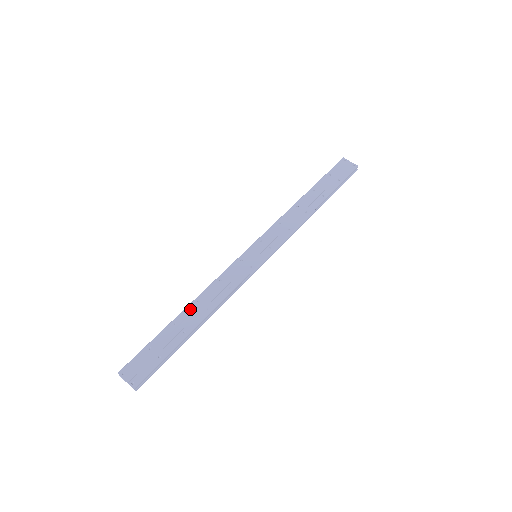
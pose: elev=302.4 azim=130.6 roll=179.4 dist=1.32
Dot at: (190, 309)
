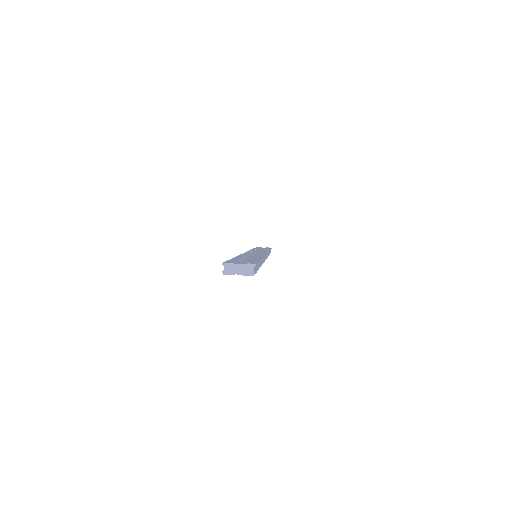
Dot at: (241, 256)
